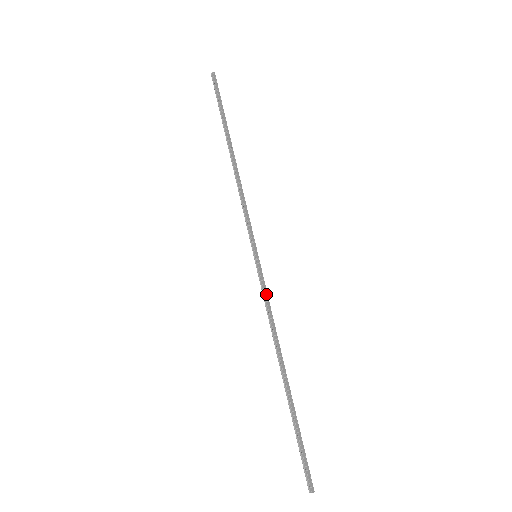
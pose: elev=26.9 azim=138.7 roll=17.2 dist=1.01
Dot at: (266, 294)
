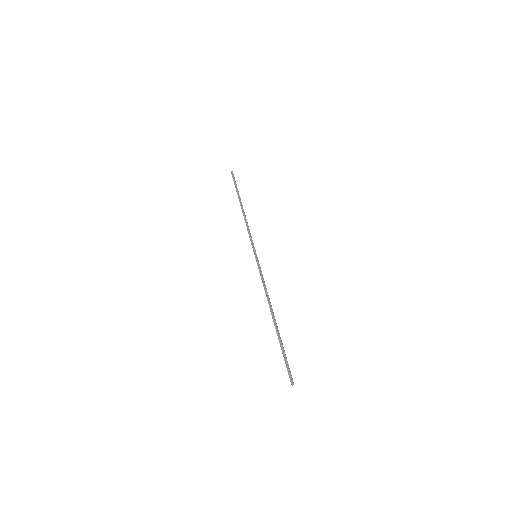
Dot at: (262, 275)
